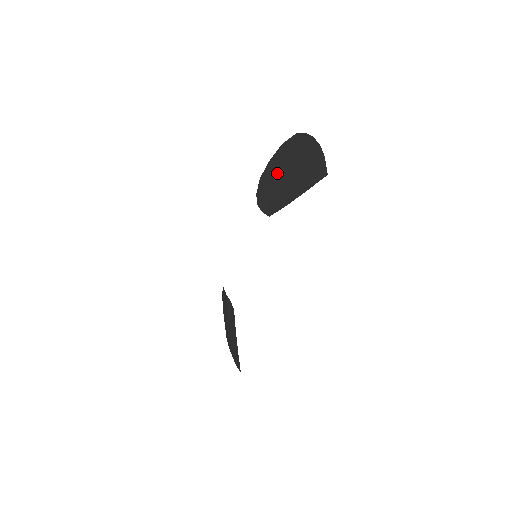
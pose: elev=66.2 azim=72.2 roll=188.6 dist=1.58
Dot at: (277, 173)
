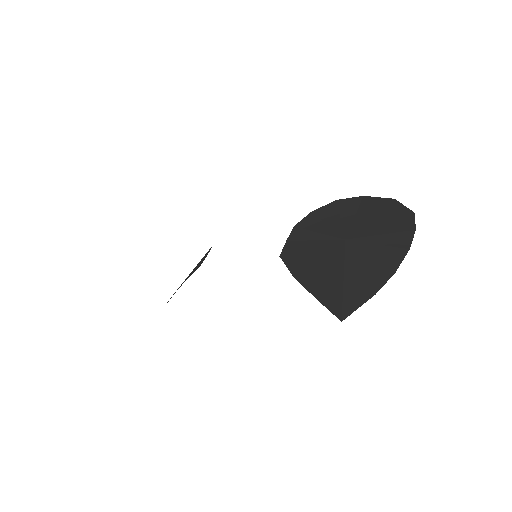
Dot at: (344, 224)
